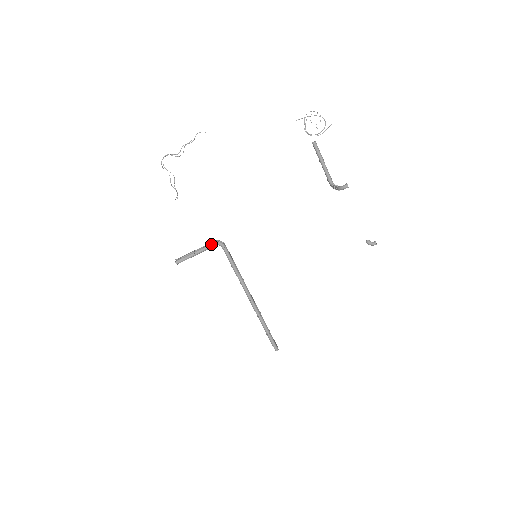
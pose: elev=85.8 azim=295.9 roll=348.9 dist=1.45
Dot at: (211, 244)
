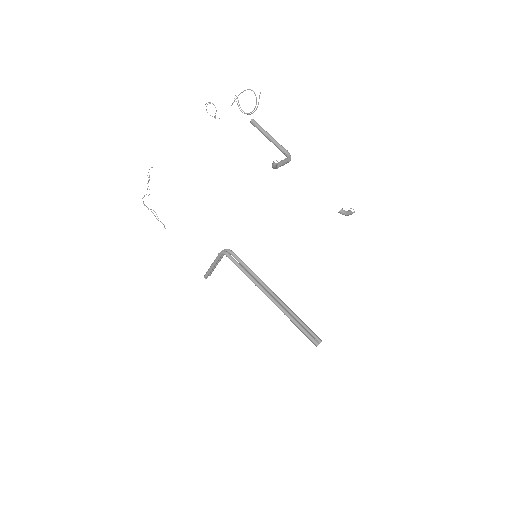
Dot at: (218, 255)
